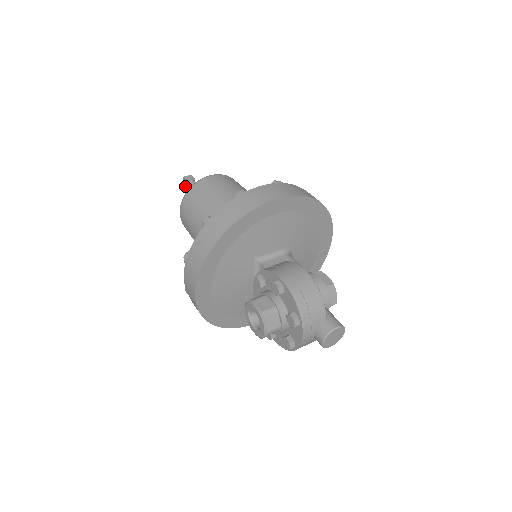
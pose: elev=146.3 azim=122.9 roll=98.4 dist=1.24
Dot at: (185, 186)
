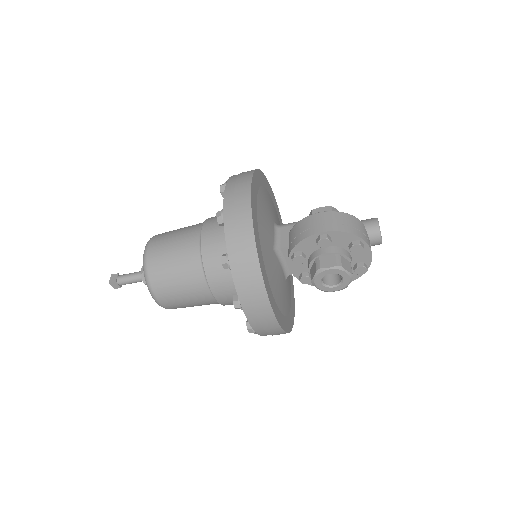
Dot at: occluded
